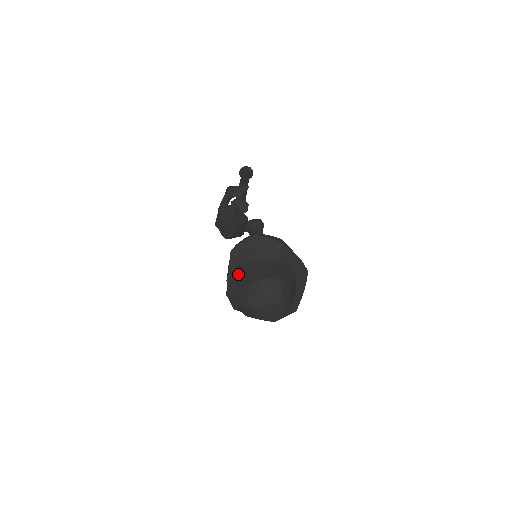
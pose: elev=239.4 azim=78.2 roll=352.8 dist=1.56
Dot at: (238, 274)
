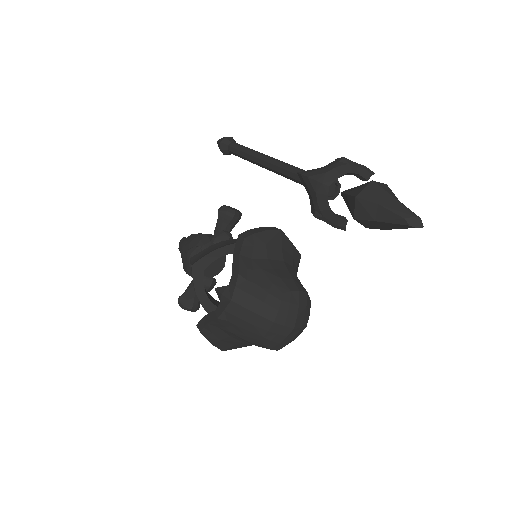
Dot at: (259, 271)
